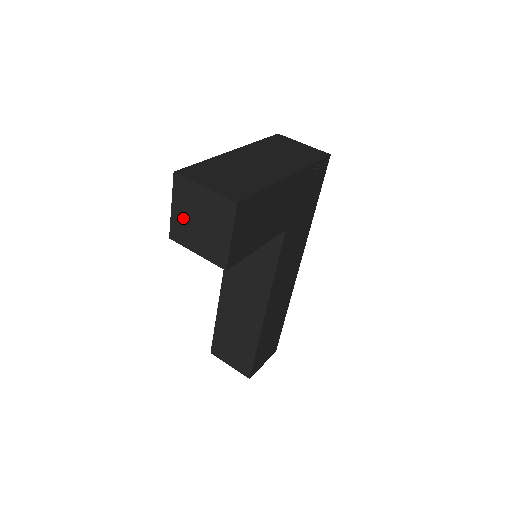
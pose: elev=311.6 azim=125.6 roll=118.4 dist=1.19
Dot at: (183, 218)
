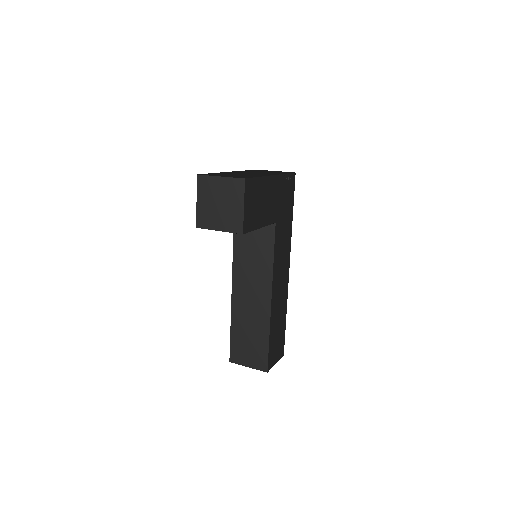
Dot at: (206, 207)
